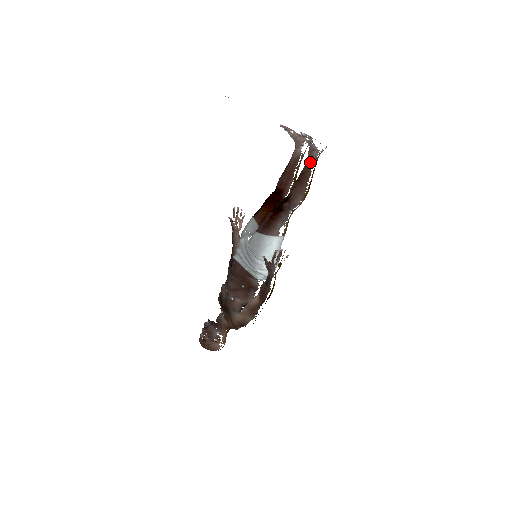
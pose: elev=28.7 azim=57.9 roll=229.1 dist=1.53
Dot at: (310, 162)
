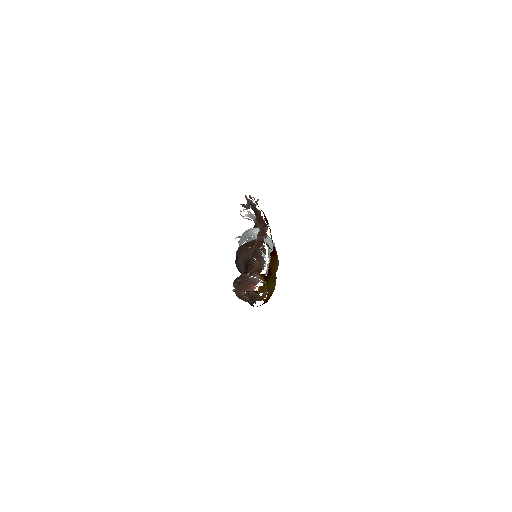
Dot at: occluded
